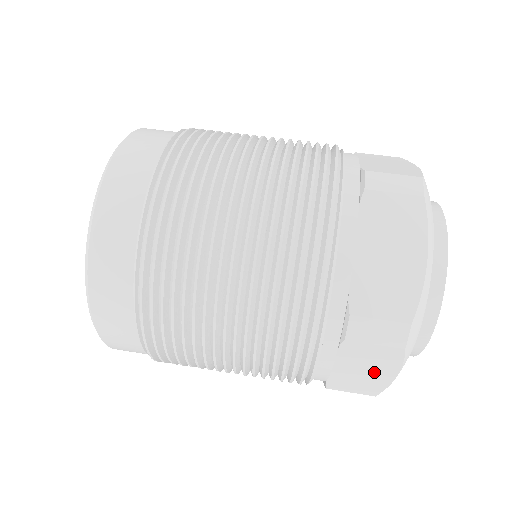
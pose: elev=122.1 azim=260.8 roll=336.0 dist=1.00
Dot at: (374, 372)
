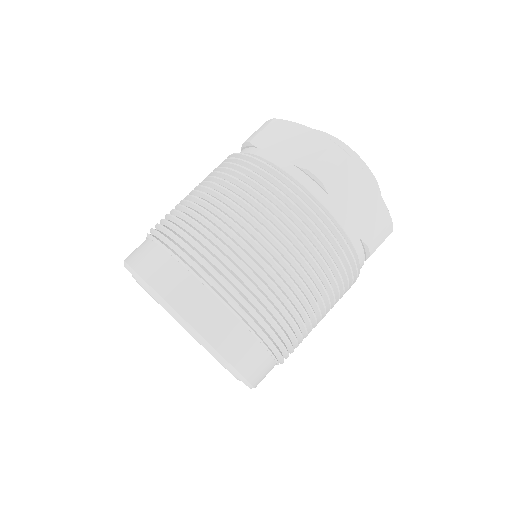
Dot at: occluded
